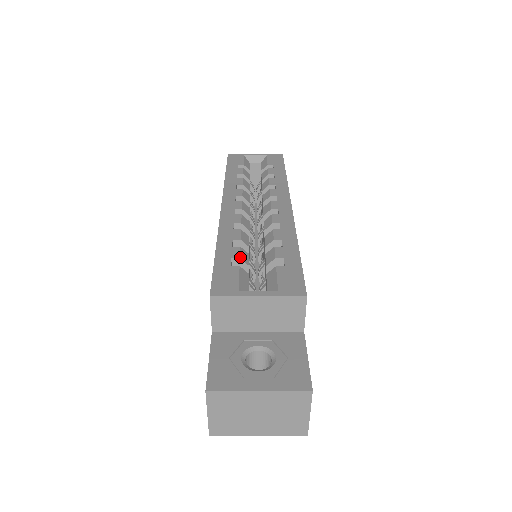
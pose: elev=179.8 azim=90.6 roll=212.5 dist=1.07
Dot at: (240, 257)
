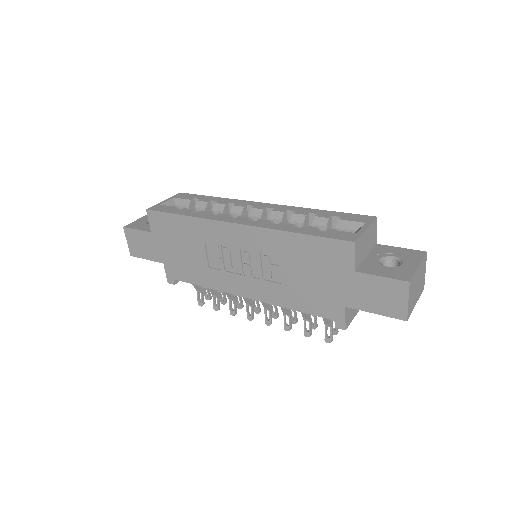
Dot at: (317, 227)
